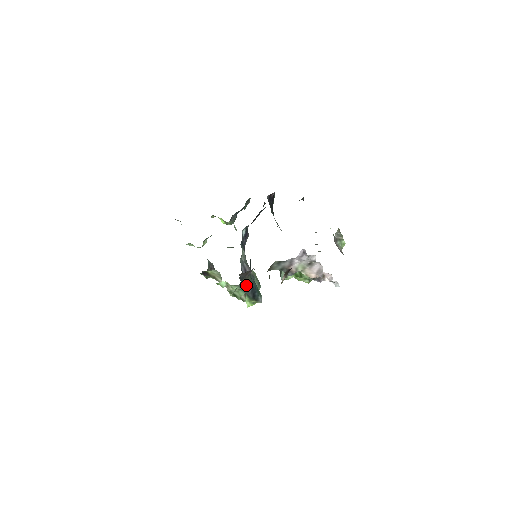
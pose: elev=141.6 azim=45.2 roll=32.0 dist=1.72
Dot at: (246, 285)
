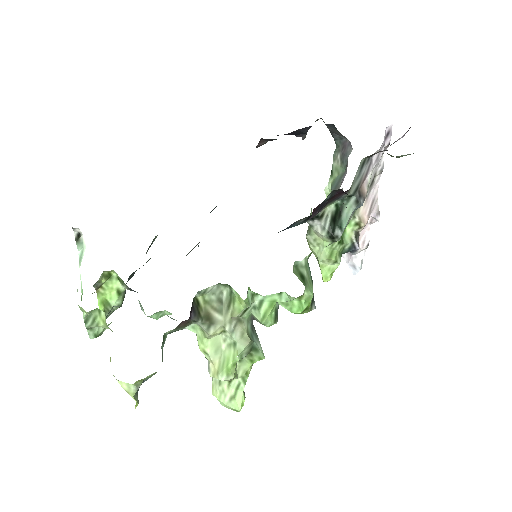
Dot at: occluded
